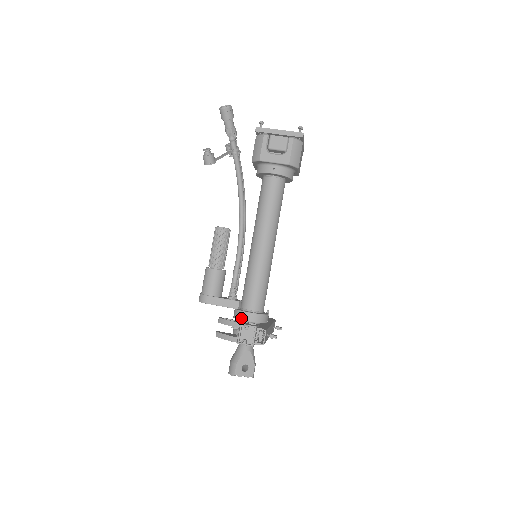
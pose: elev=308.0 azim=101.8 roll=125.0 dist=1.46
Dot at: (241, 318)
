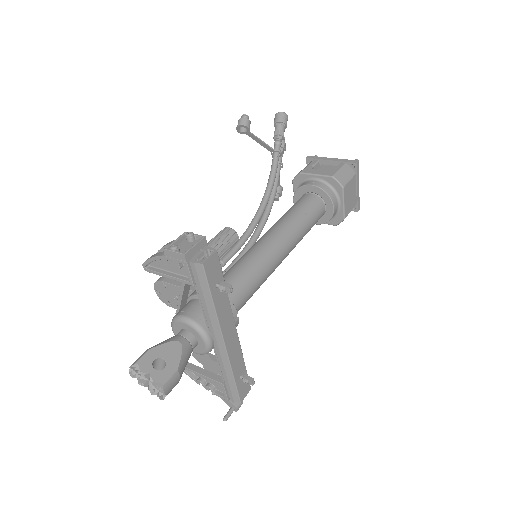
Dot at: (195, 293)
